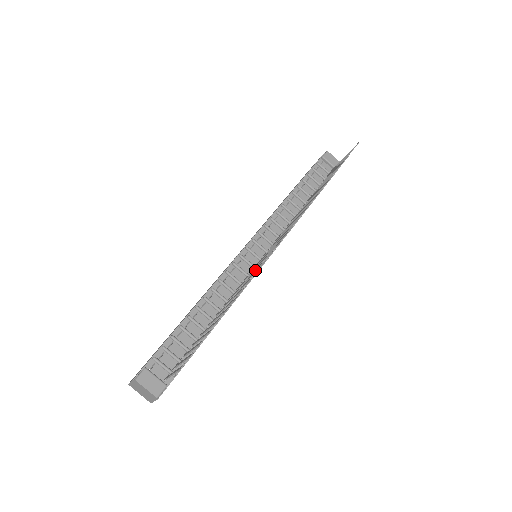
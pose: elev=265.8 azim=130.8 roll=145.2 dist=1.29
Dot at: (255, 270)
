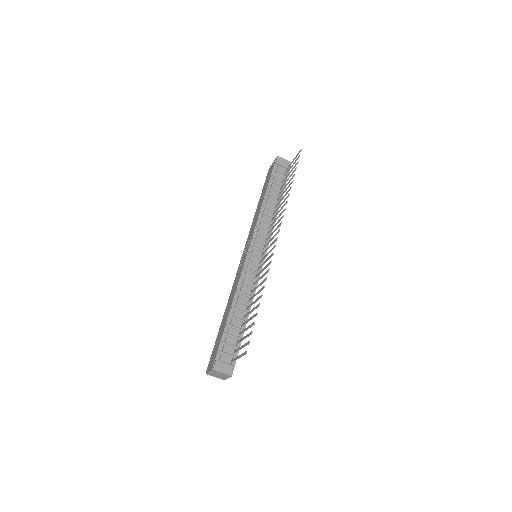
Dot at: (263, 270)
